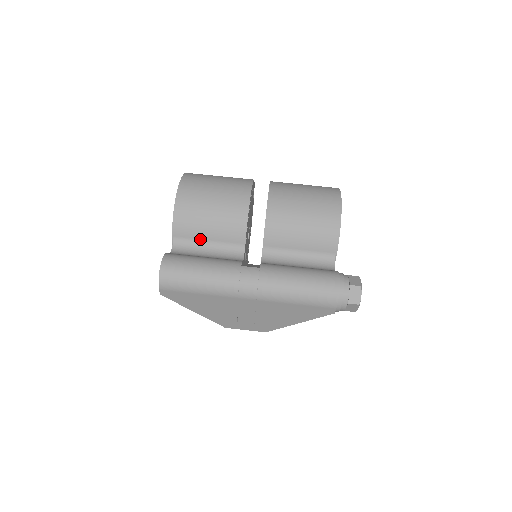
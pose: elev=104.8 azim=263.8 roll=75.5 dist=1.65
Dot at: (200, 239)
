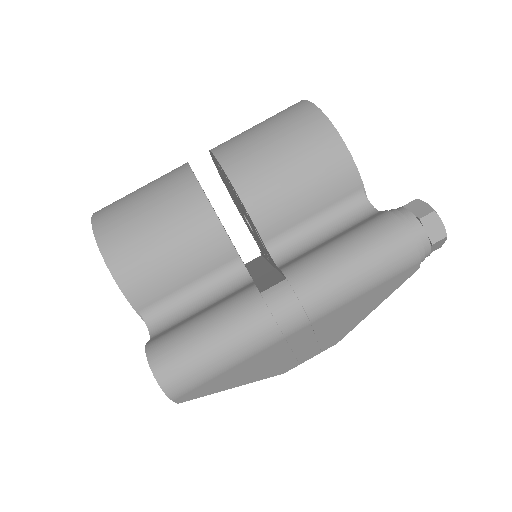
Dot at: (176, 291)
